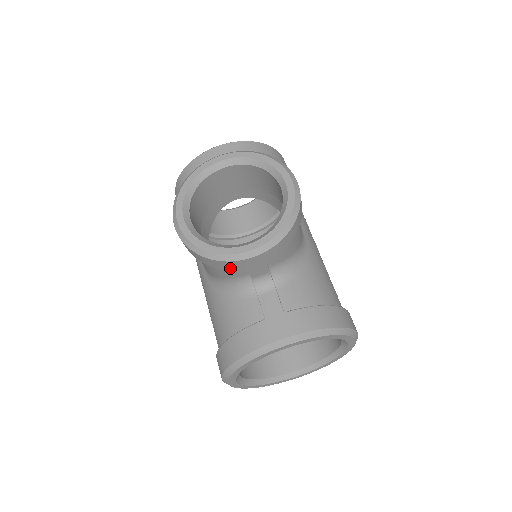
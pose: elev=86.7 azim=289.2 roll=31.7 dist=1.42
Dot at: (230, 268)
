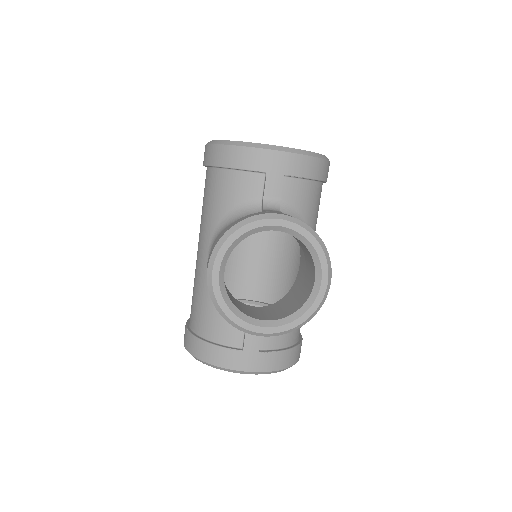
Dot at: occluded
